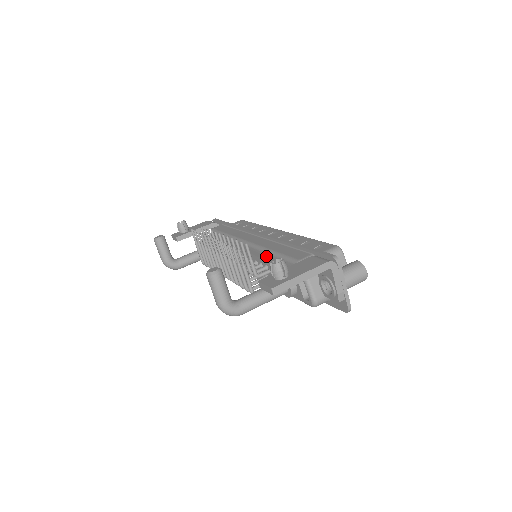
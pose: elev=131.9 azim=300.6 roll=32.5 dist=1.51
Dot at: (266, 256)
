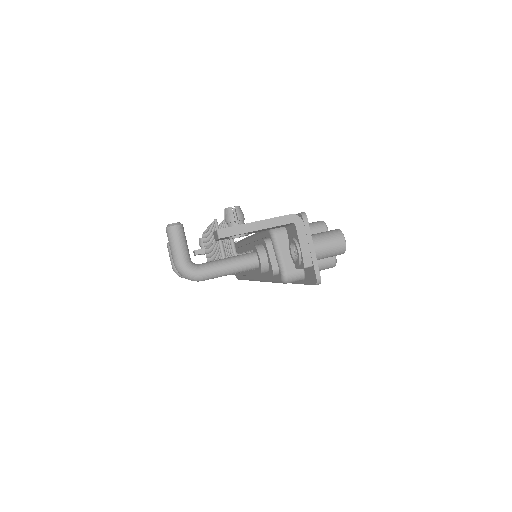
Dot at: occluded
